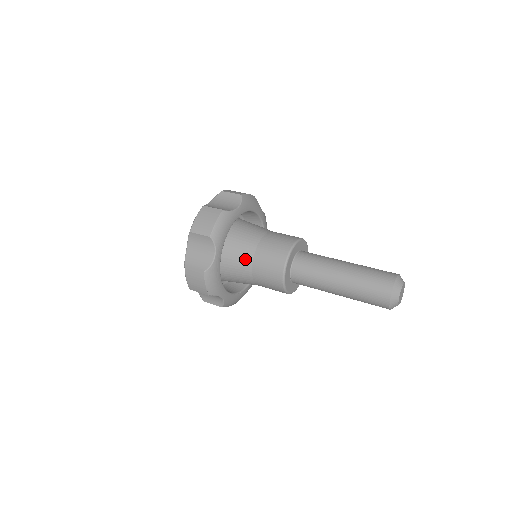
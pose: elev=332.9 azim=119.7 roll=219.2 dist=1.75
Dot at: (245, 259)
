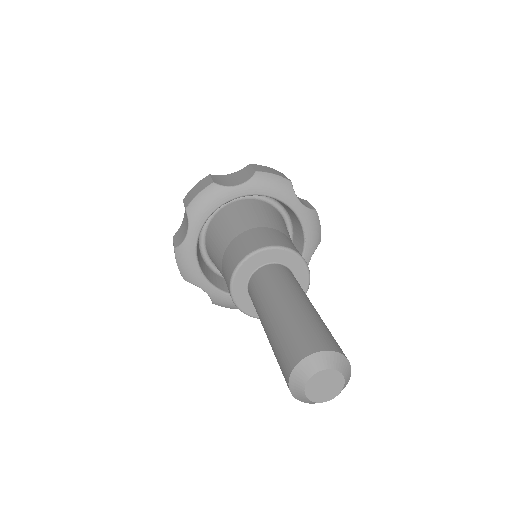
Dot at: (249, 223)
